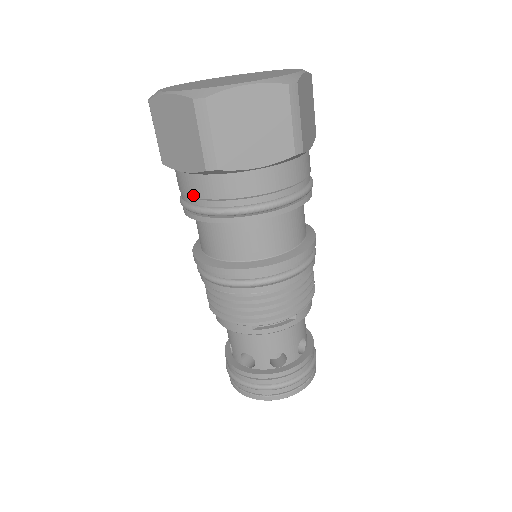
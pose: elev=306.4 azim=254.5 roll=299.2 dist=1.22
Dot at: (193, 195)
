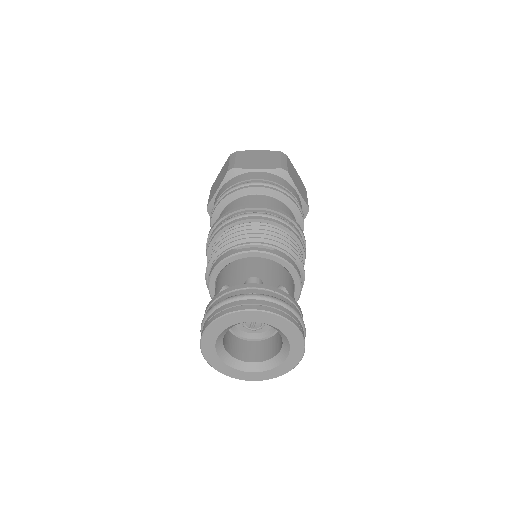
Dot at: (218, 197)
